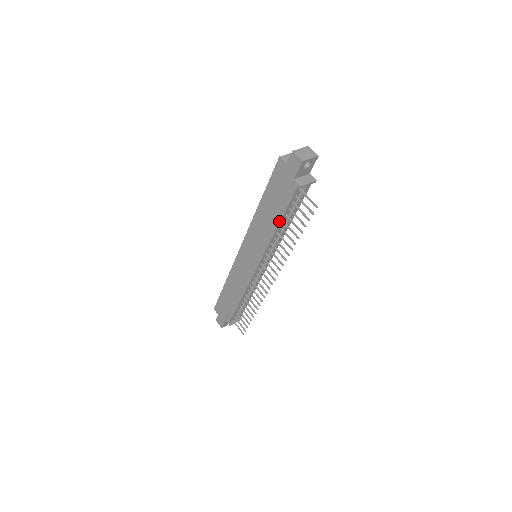
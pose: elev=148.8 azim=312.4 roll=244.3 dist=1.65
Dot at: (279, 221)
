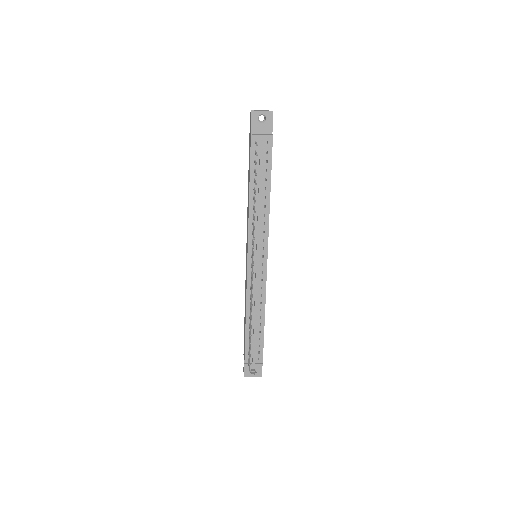
Dot at: (249, 187)
